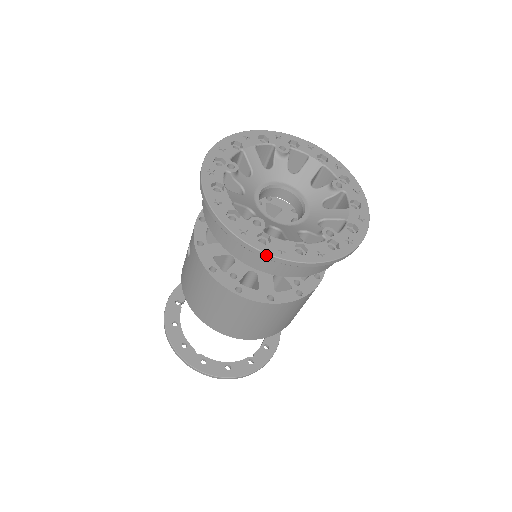
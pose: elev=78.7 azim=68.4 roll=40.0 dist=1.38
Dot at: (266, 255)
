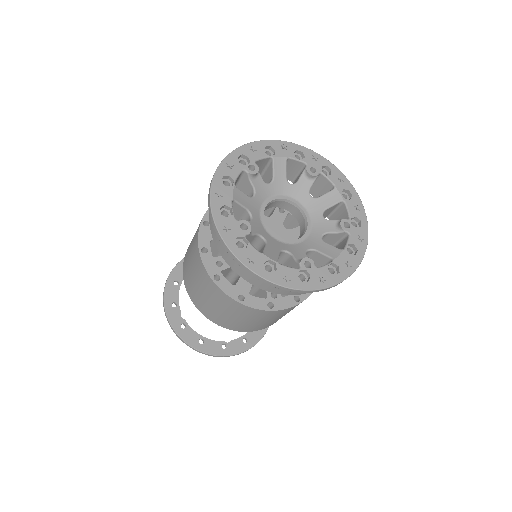
Dot at: (235, 258)
